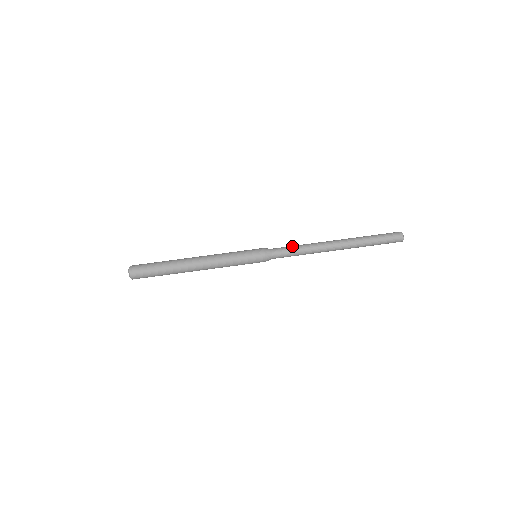
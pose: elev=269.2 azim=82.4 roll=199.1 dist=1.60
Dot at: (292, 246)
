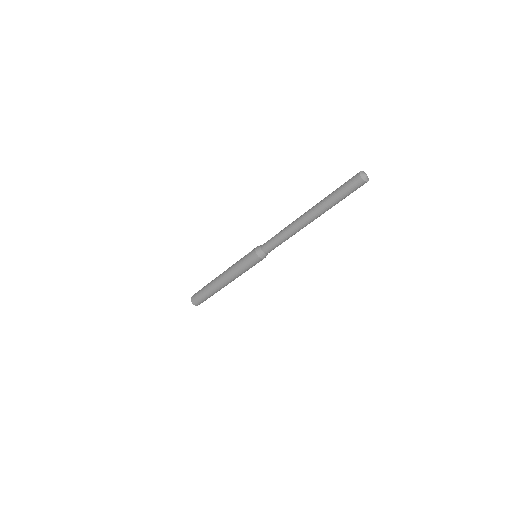
Dot at: (276, 243)
